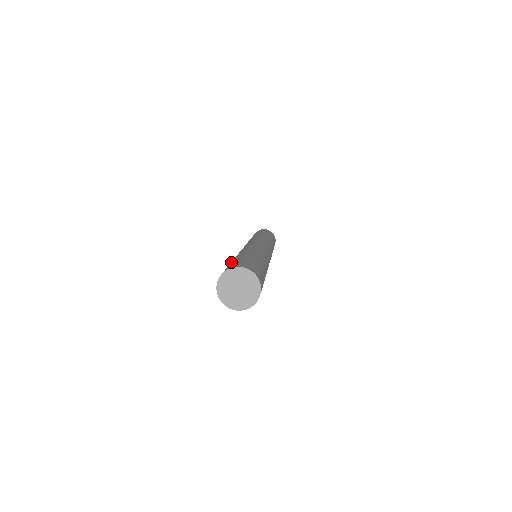
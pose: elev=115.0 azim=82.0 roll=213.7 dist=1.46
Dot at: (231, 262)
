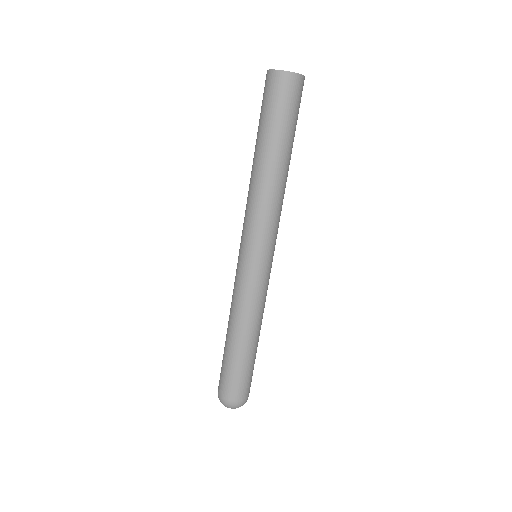
Dot at: (259, 123)
